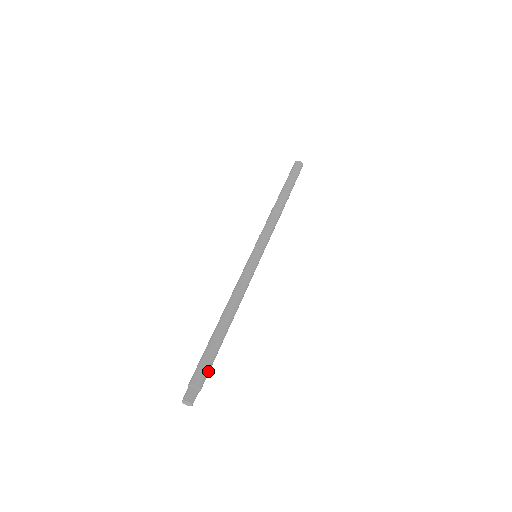
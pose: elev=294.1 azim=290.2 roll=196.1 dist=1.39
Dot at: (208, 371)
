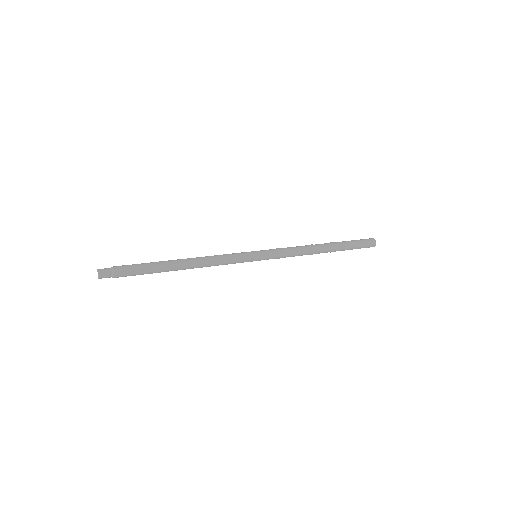
Dot at: (132, 273)
